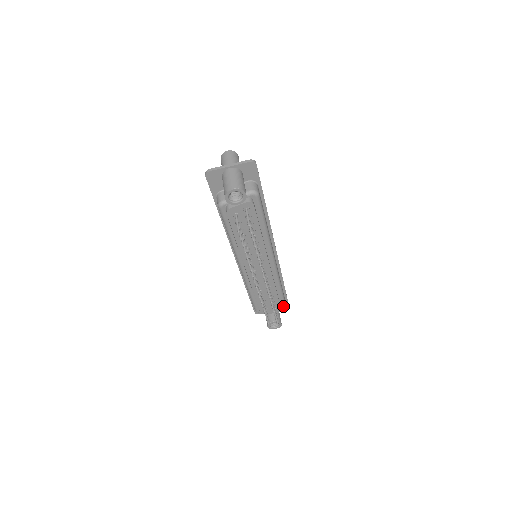
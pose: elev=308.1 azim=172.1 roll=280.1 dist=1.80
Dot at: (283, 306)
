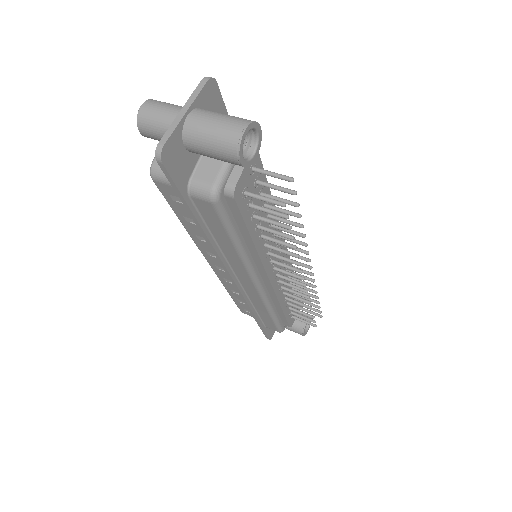
Dot at: occluded
